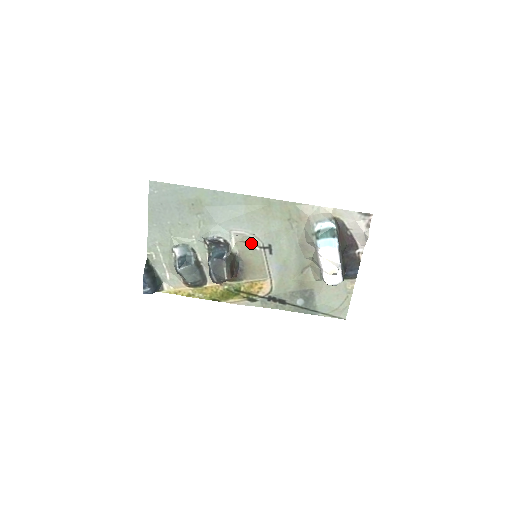
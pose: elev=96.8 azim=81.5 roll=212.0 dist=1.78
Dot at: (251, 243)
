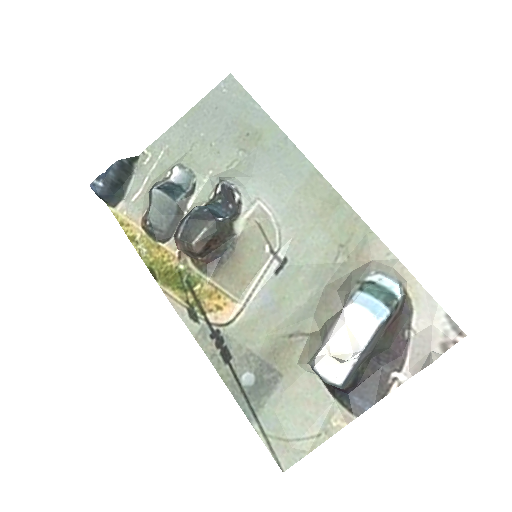
Dot at: (266, 235)
